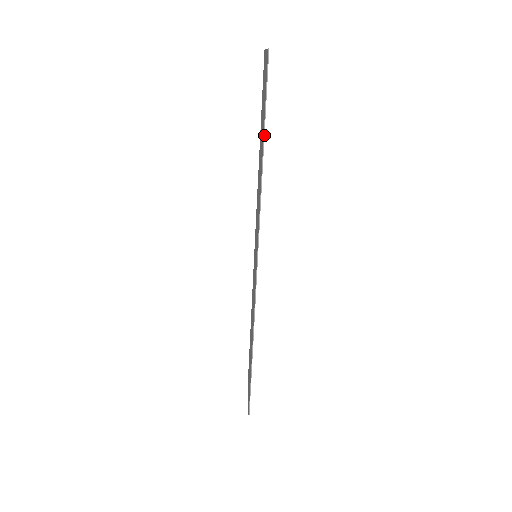
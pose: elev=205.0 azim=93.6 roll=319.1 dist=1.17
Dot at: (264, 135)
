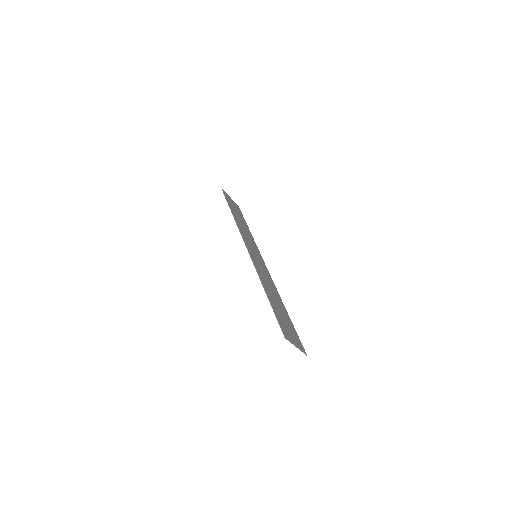
Dot at: (229, 207)
